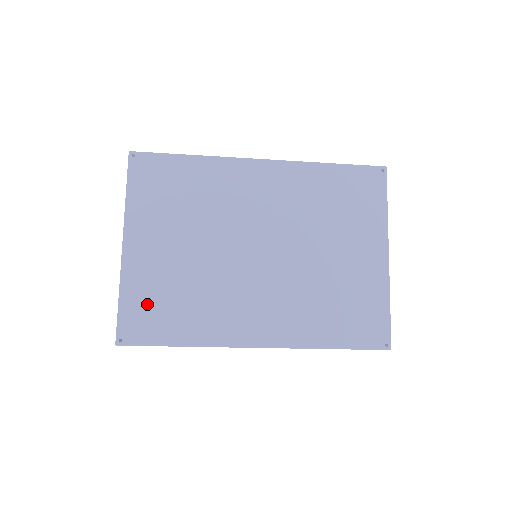
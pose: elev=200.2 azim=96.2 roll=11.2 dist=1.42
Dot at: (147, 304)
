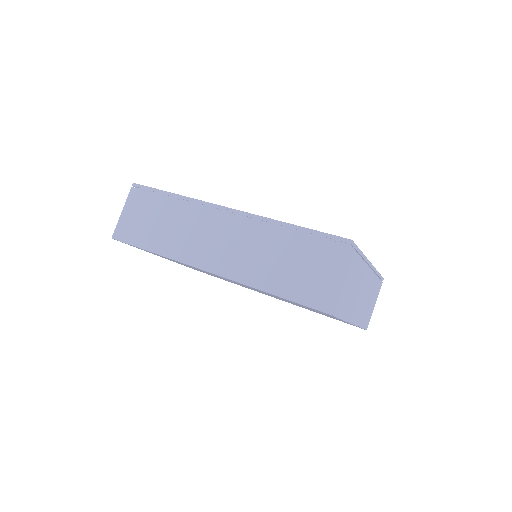
Dot at: occluded
